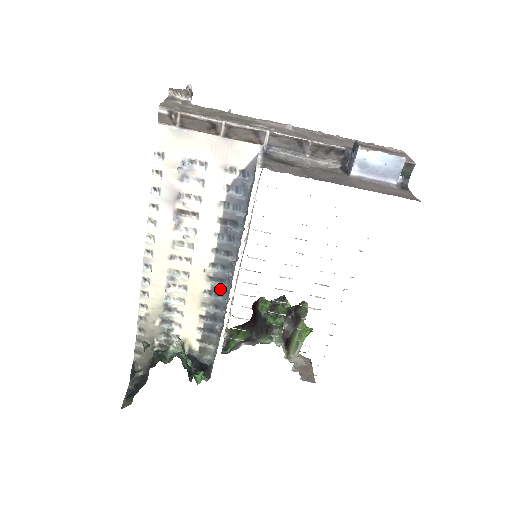
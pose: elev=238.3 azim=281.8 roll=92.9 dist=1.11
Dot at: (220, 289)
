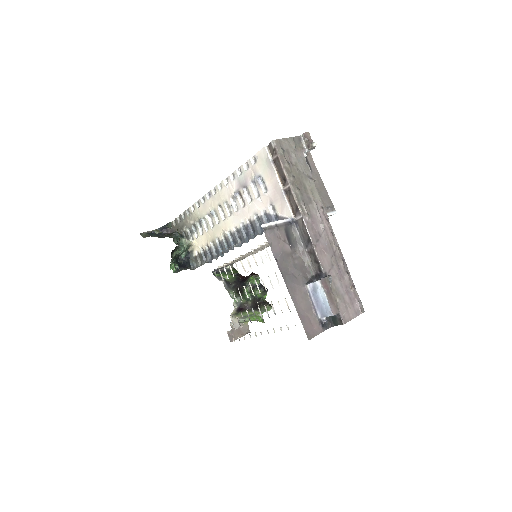
Dot at: (224, 247)
